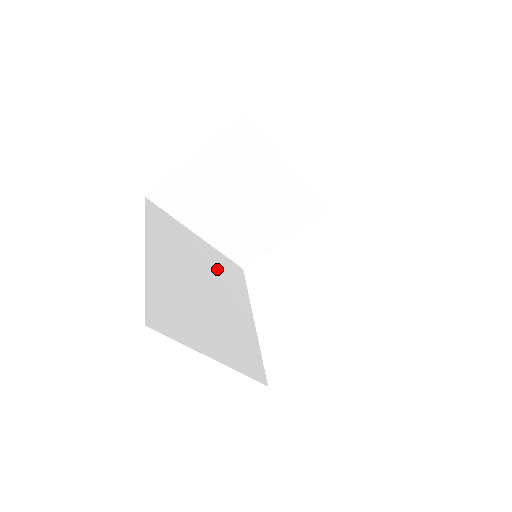
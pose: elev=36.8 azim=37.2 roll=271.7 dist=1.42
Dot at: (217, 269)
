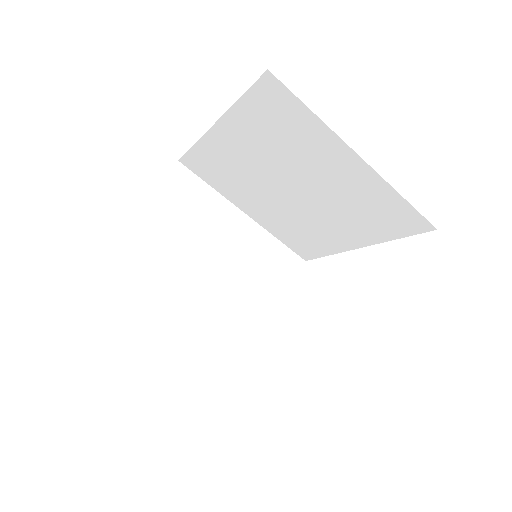
Dot at: occluded
